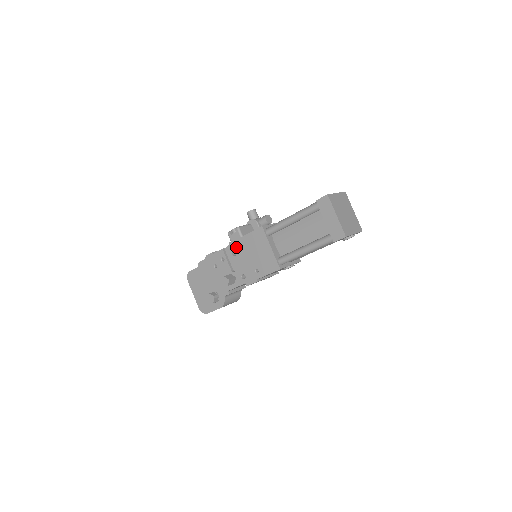
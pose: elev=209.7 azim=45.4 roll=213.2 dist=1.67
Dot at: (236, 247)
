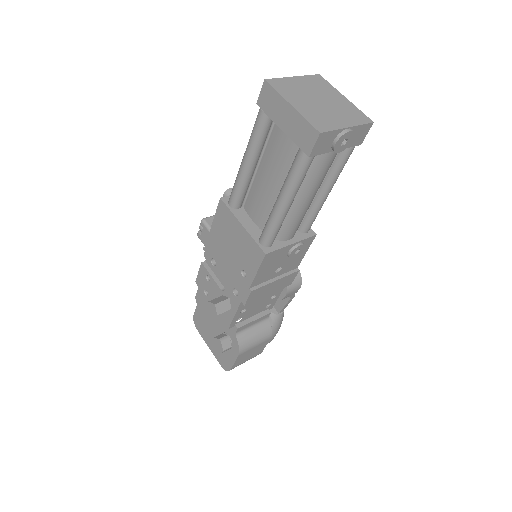
Dot at: (211, 250)
